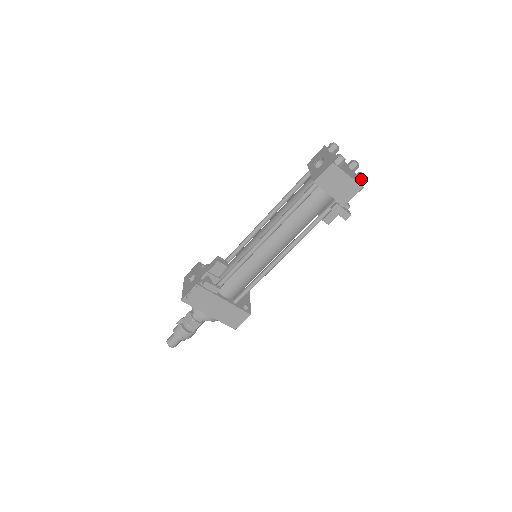
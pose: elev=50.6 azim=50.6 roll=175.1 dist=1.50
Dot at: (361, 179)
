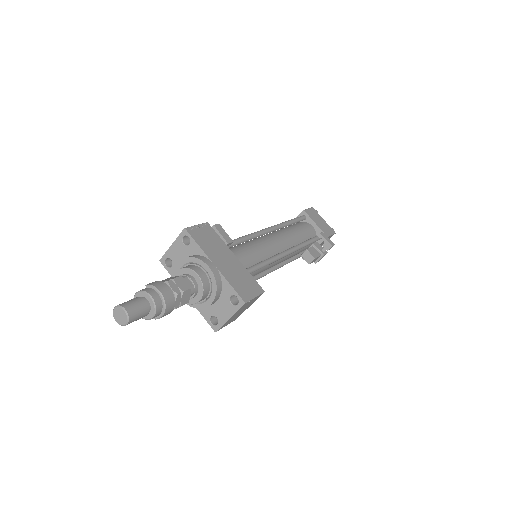
Dot at: (332, 229)
